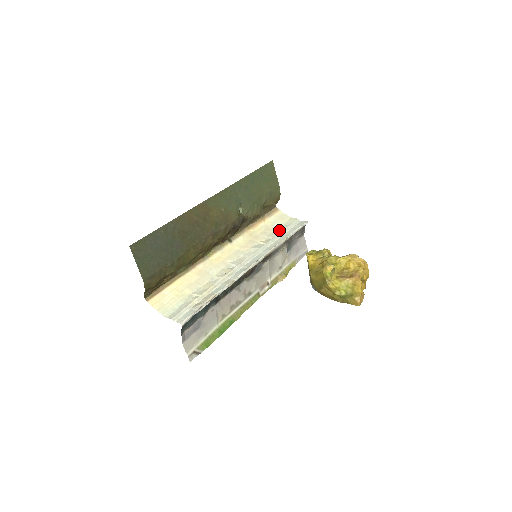
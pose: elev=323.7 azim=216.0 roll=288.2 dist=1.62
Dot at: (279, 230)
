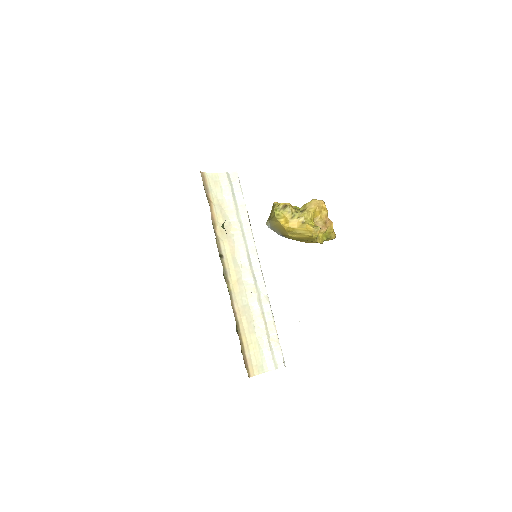
Dot at: (230, 203)
